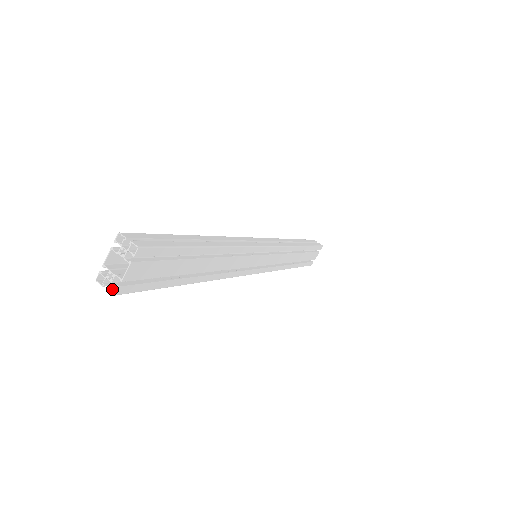
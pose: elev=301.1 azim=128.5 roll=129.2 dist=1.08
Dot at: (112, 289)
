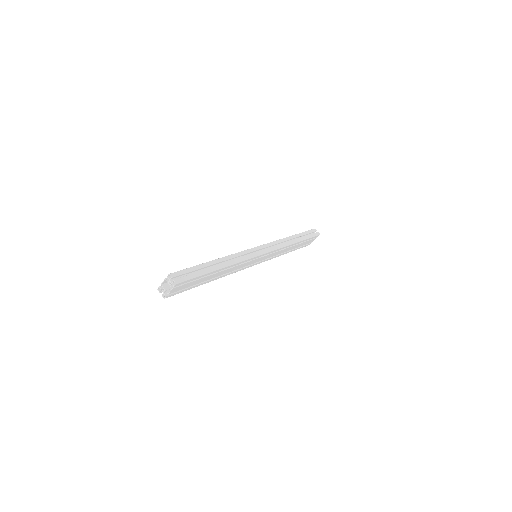
Dot at: (164, 294)
